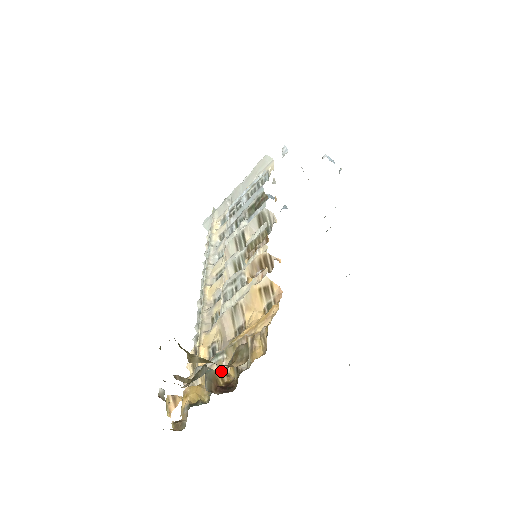
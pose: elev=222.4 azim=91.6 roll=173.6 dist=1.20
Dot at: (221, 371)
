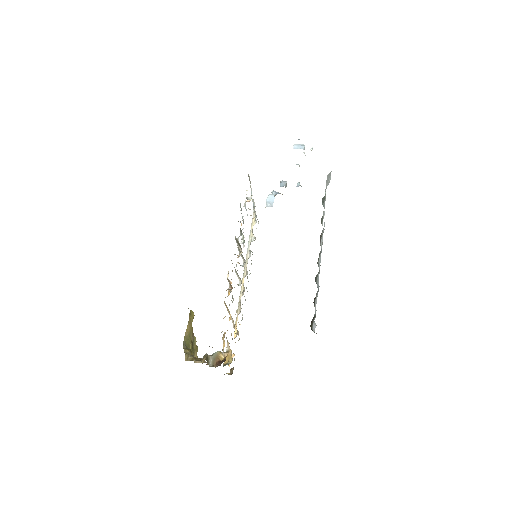
Dot at: occluded
